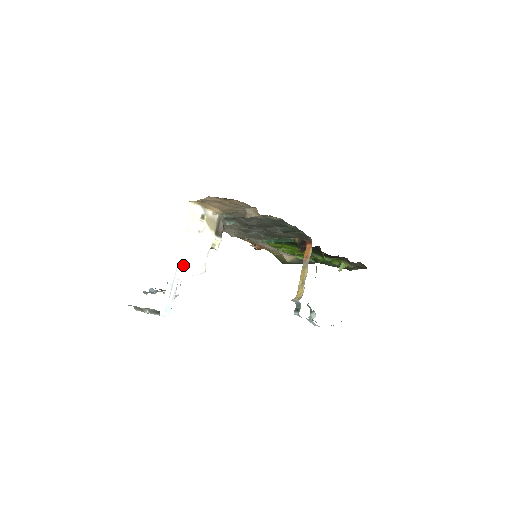
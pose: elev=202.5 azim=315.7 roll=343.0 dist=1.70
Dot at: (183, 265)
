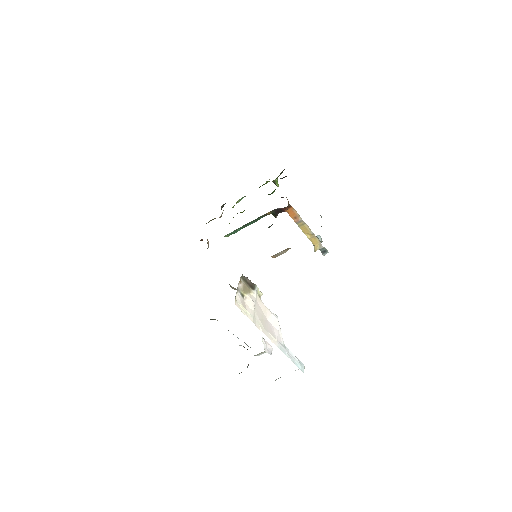
Dot at: (275, 335)
